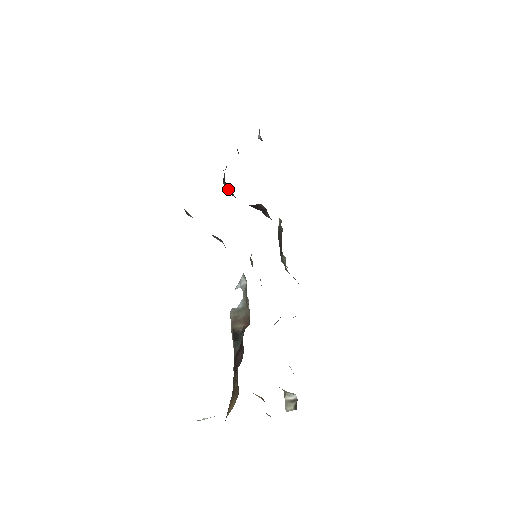
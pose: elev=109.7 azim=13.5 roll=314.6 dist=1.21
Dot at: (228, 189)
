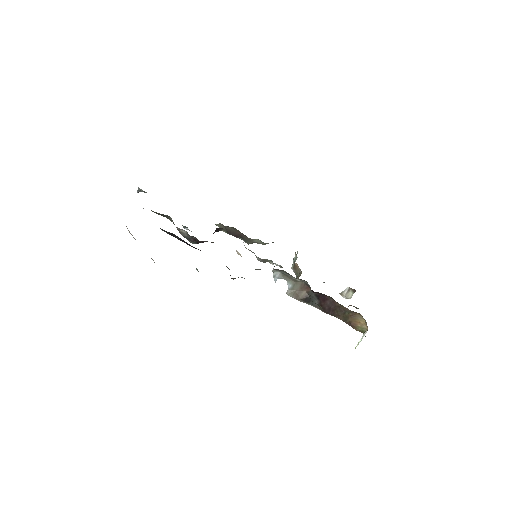
Dot at: (200, 242)
